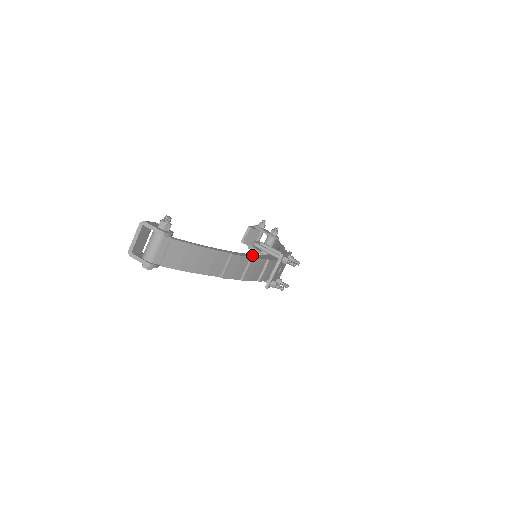
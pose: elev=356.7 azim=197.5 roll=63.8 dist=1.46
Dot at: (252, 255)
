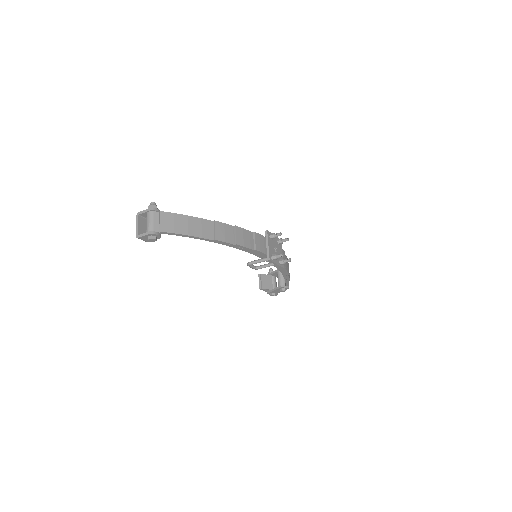
Dot at: occluded
